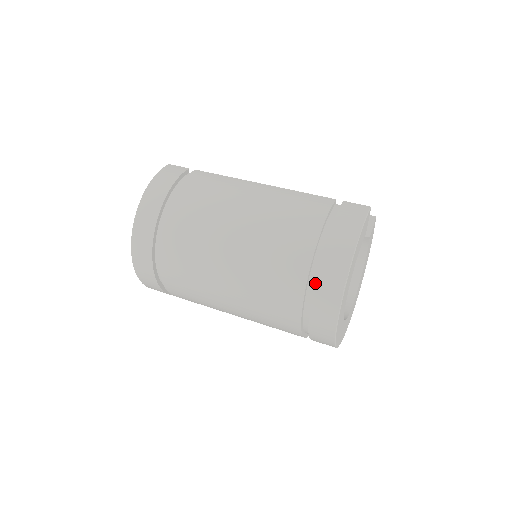
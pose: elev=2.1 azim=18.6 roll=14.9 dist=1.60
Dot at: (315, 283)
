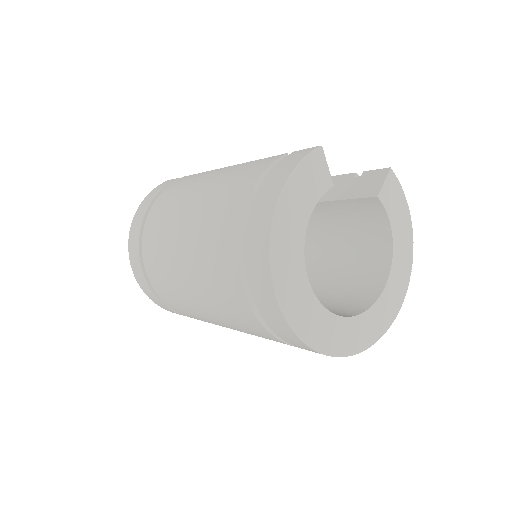
Dot at: (244, 261)
